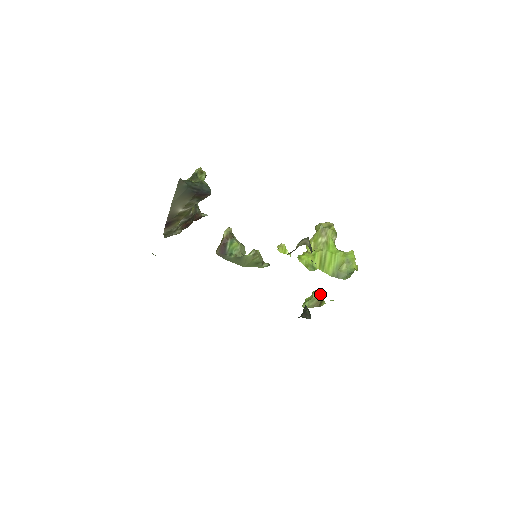
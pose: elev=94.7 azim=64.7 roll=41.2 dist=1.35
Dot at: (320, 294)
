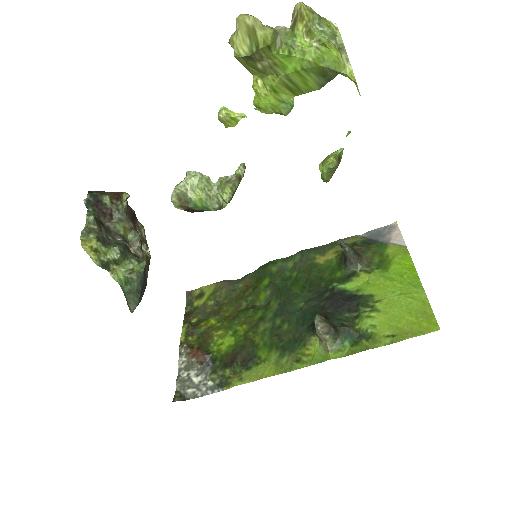
Dot at: (334, 169)
